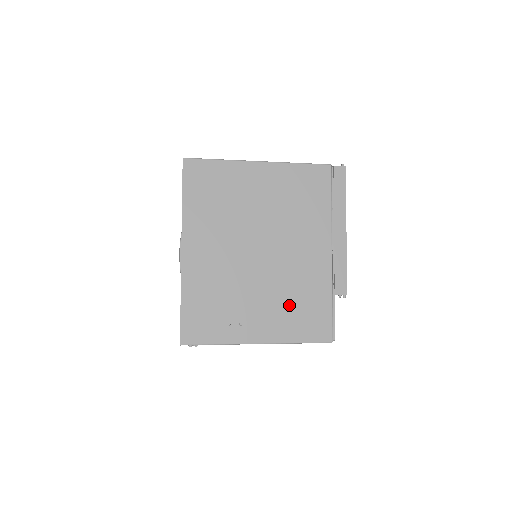
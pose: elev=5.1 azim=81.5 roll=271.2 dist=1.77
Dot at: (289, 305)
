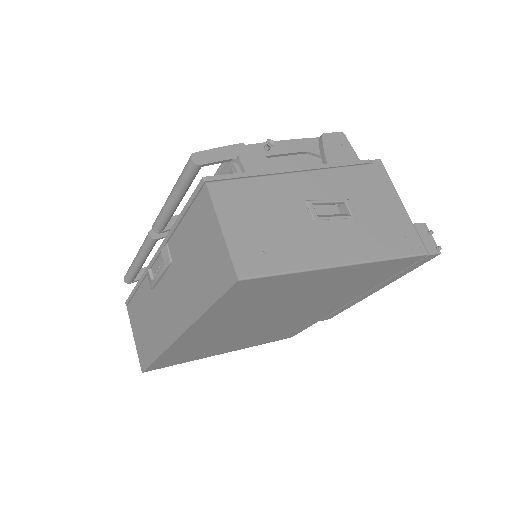
Dot at: (272, 334)
